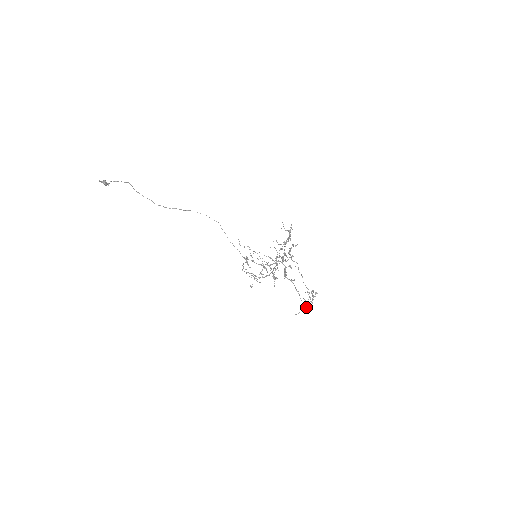
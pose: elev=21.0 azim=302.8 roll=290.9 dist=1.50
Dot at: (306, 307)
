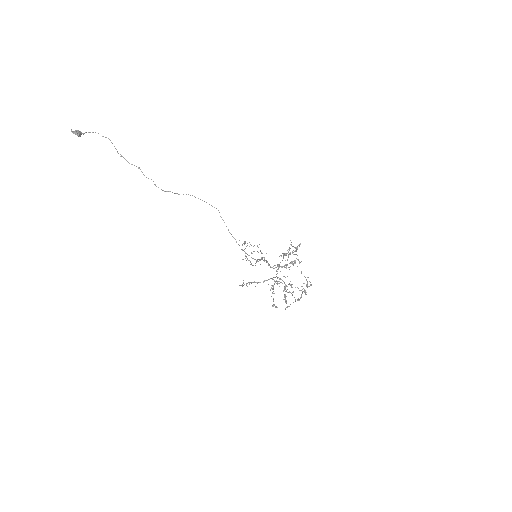
Dot at: (299, 299)
